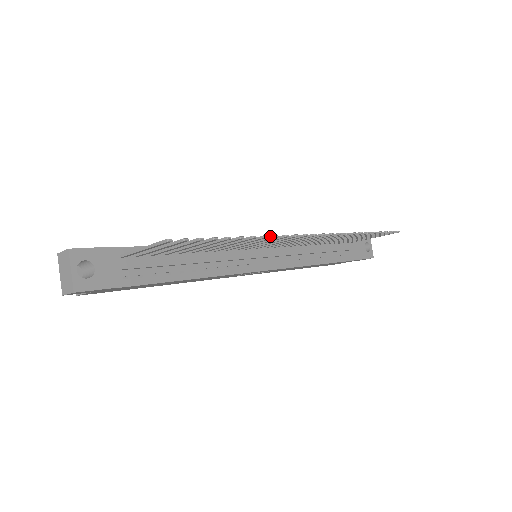
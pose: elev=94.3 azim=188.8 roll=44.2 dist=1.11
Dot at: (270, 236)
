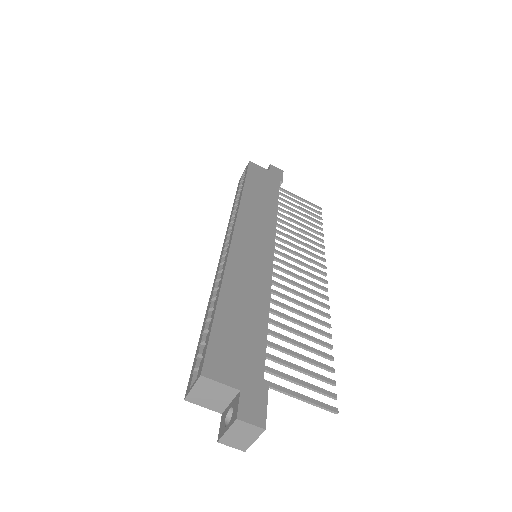
Dot at: (326, 316)
